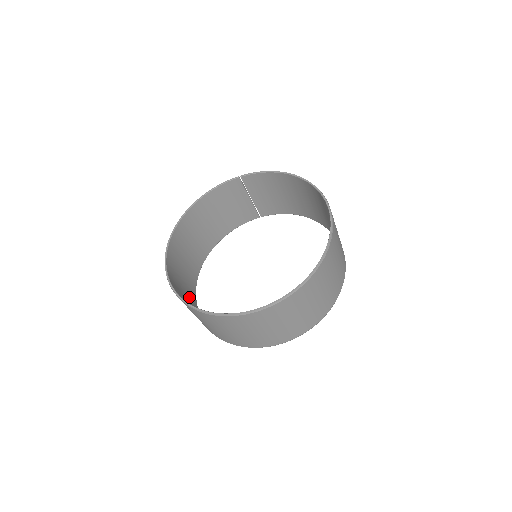
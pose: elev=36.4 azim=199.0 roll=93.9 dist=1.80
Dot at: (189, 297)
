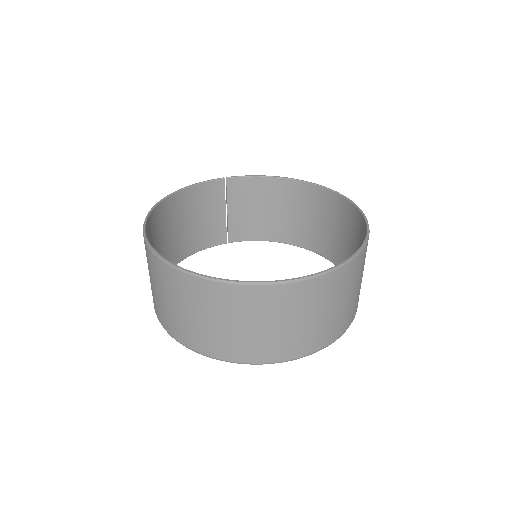
Dot at: occluded
